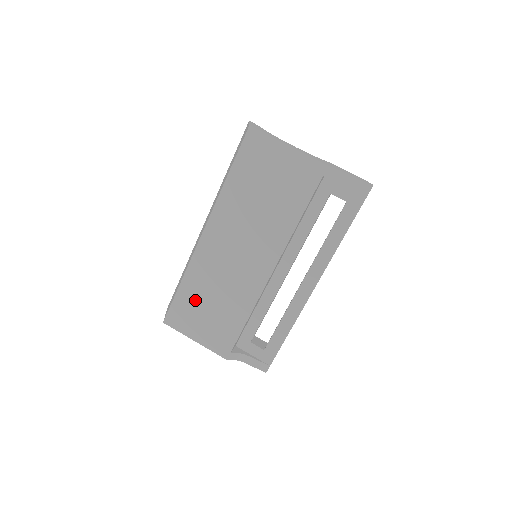
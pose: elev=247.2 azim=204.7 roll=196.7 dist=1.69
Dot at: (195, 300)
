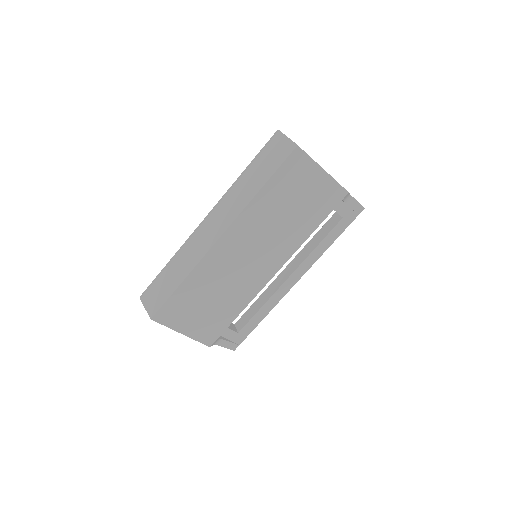
Dot at: (193, 298)
